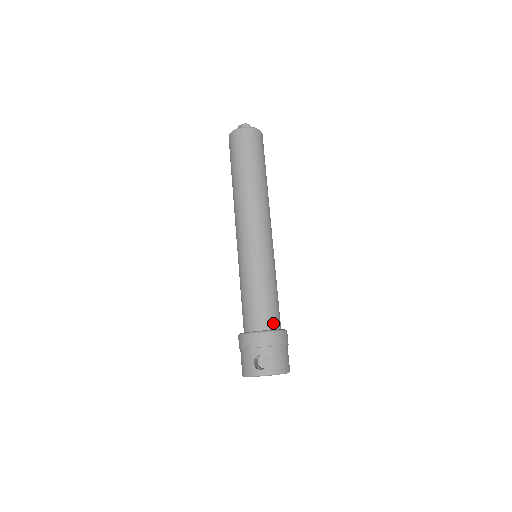
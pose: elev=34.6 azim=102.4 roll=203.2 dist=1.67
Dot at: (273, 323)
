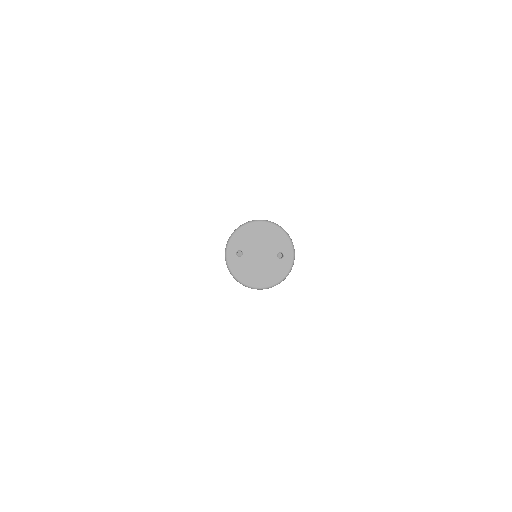
Dot at: occluded
